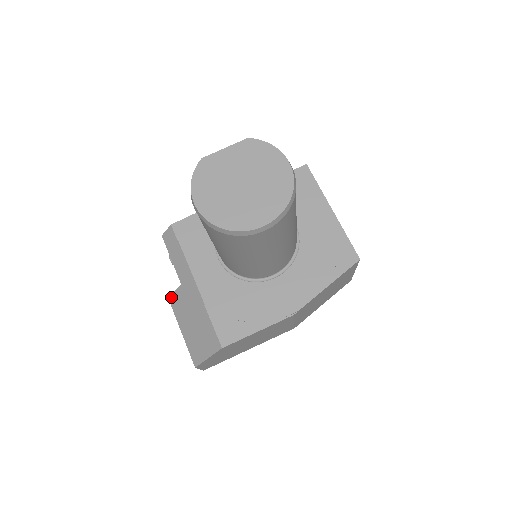
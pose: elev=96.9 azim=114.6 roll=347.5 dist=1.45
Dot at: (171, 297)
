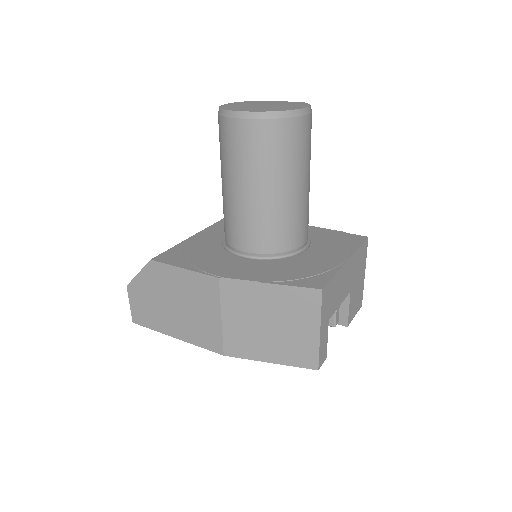
Dot at: occluded
